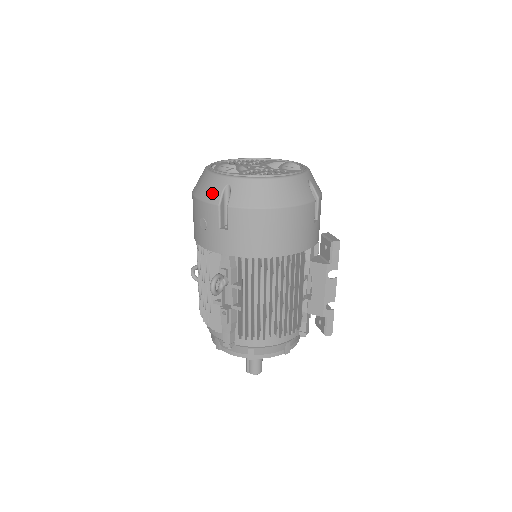
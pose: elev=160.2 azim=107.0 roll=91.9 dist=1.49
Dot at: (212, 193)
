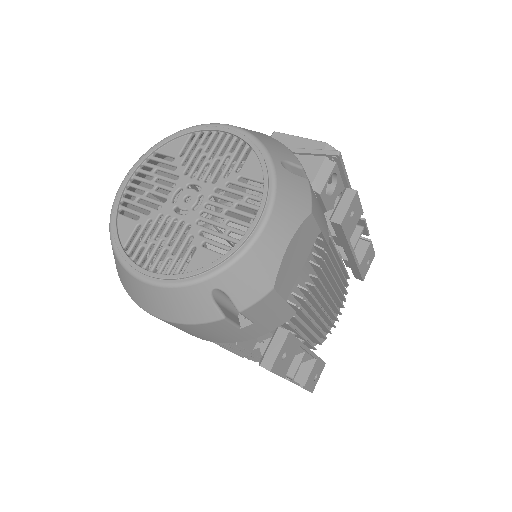
Dot at: occluded
